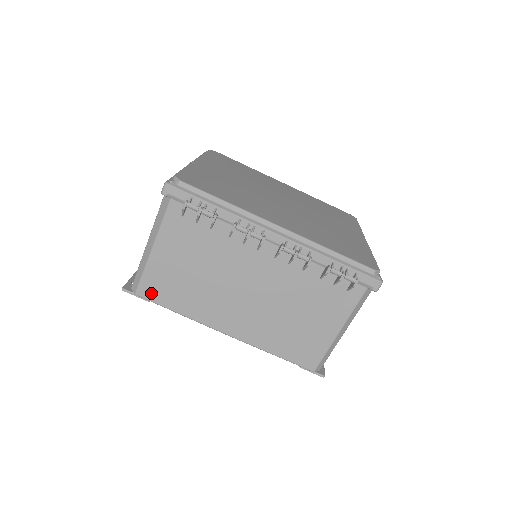
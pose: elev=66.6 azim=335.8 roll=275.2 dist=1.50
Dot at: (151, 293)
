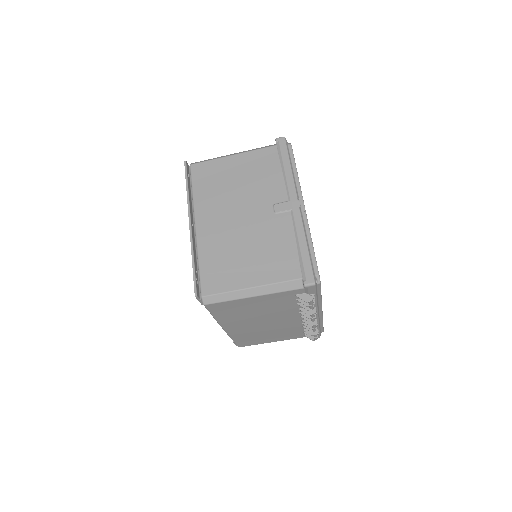
Dot at: (215, 308)
